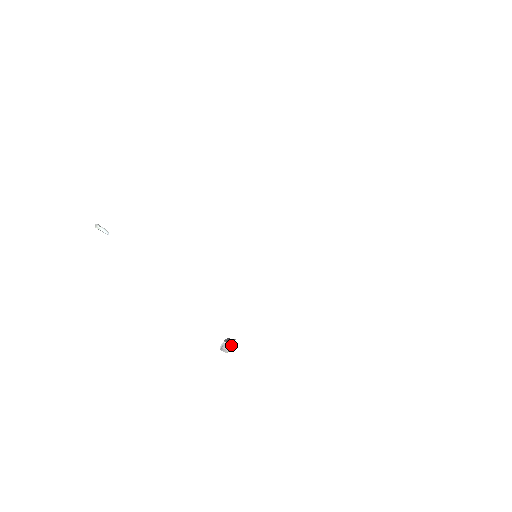
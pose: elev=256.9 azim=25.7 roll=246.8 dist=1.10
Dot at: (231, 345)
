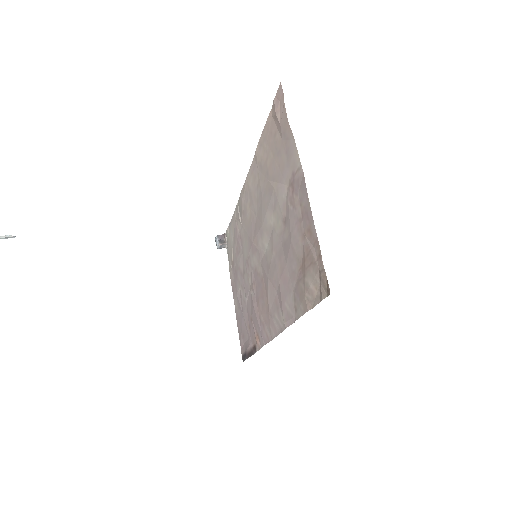
Dot at: (226, 243)
